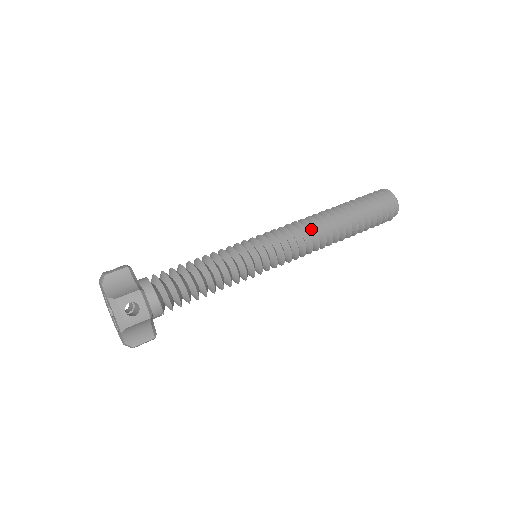
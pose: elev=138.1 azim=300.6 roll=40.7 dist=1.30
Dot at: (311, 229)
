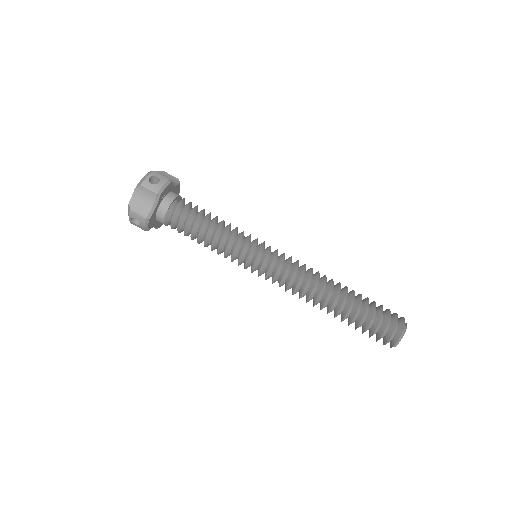
Dot at: (301, 290)
